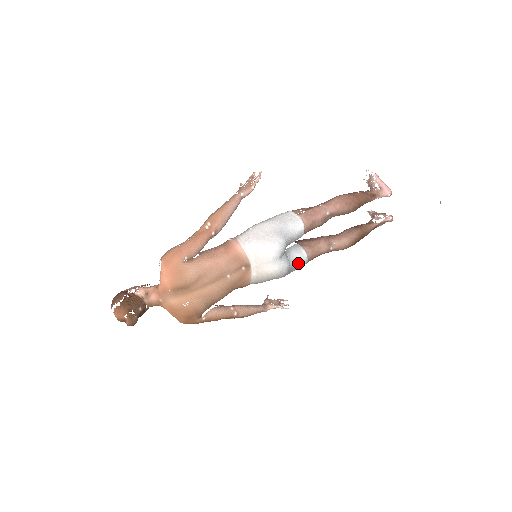
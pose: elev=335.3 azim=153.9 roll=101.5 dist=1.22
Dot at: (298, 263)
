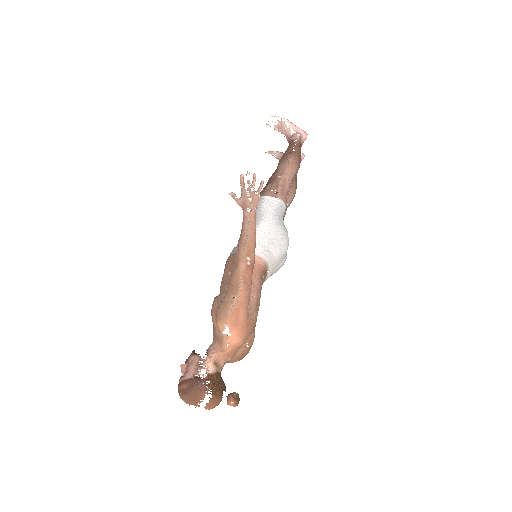
Dot at: occluded
